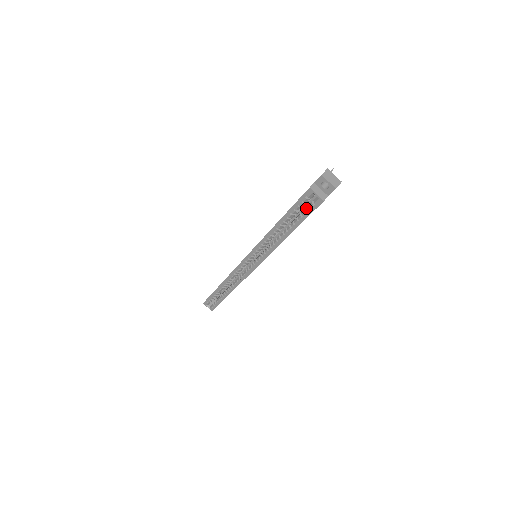
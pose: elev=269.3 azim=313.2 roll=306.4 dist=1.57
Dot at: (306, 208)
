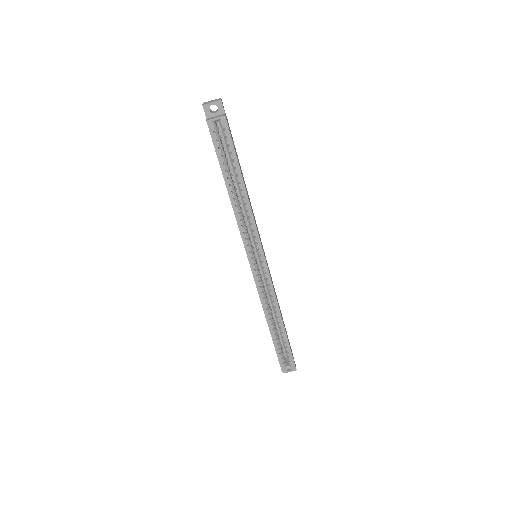
Dot at: (225, 142)
